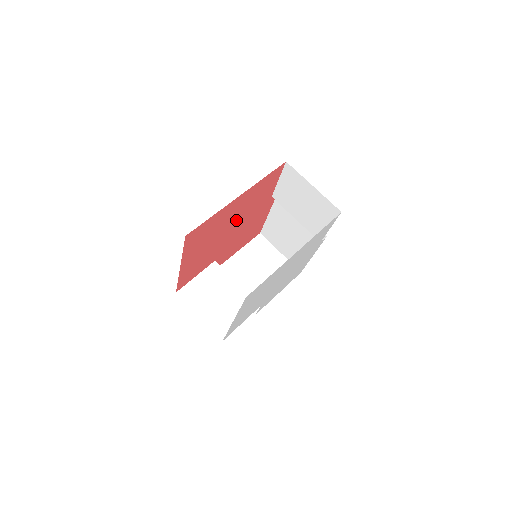
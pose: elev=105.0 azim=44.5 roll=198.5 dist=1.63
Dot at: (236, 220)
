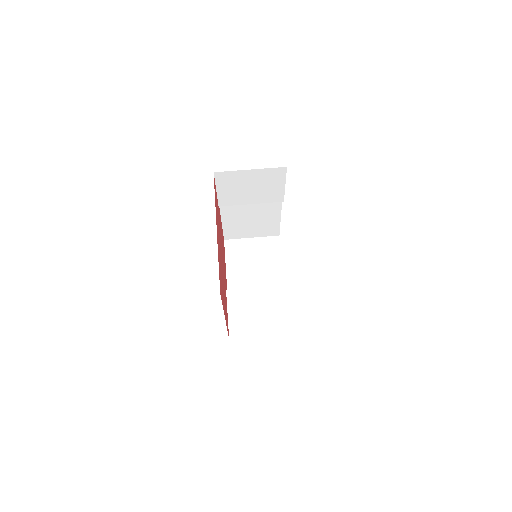
Dot at: (220, 247)
